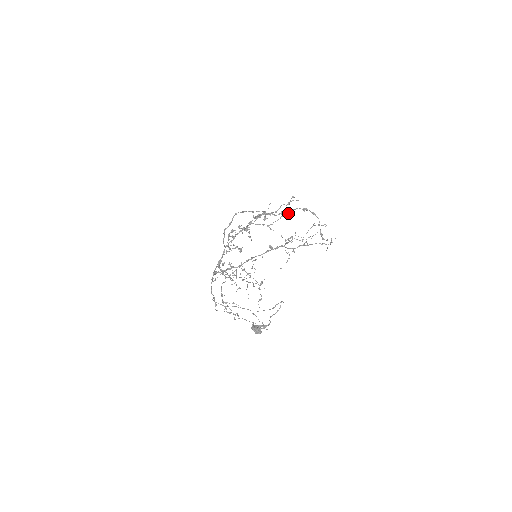
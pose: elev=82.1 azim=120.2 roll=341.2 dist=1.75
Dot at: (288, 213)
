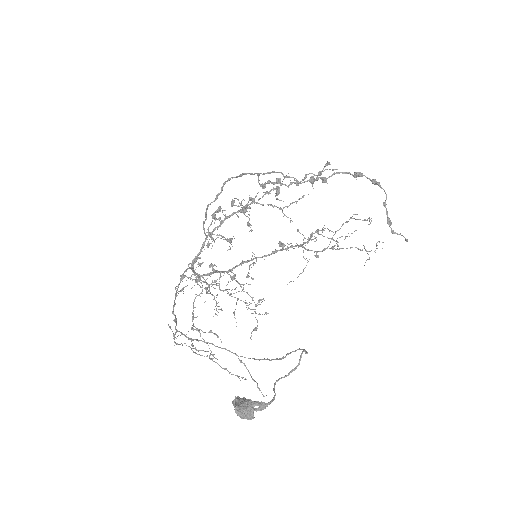
Dot at: (324, 179)
